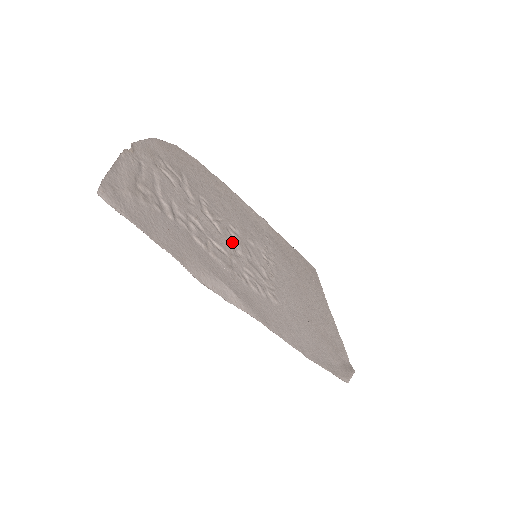
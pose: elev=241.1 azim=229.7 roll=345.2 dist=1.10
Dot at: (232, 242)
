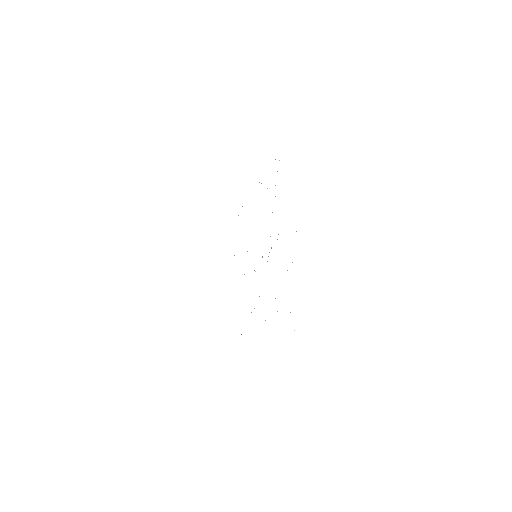
Dot at: occluded
